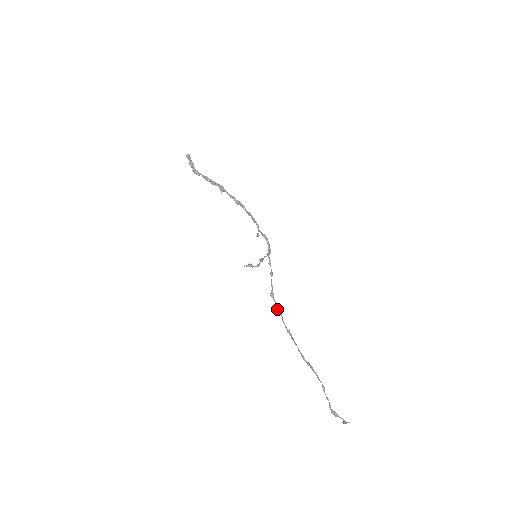
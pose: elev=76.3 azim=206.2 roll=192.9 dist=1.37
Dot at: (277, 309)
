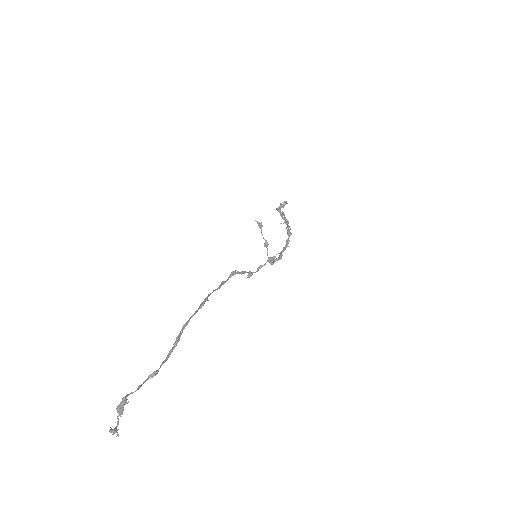
Dot at: (222, 282)
